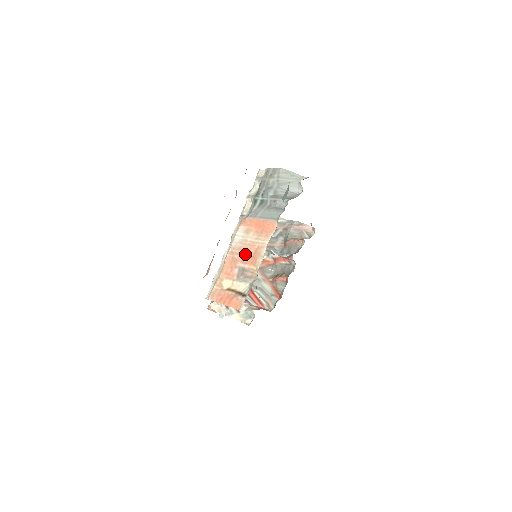
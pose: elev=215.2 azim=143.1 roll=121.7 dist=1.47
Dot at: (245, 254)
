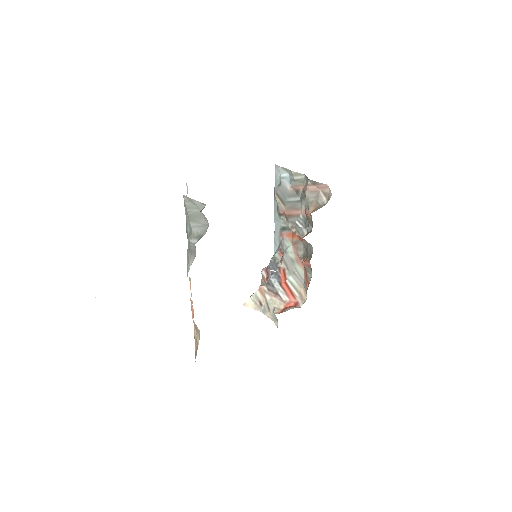
Dot at: (191, 304)
